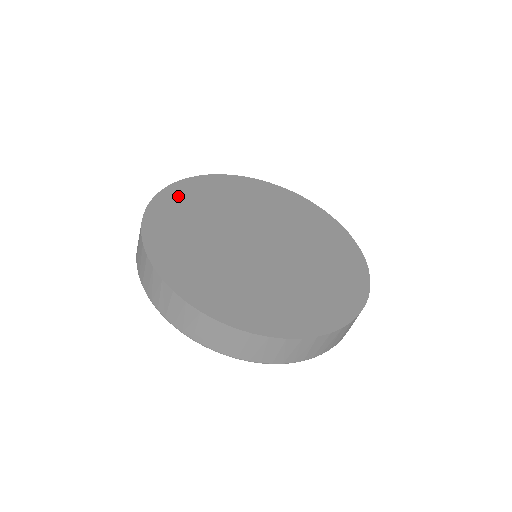
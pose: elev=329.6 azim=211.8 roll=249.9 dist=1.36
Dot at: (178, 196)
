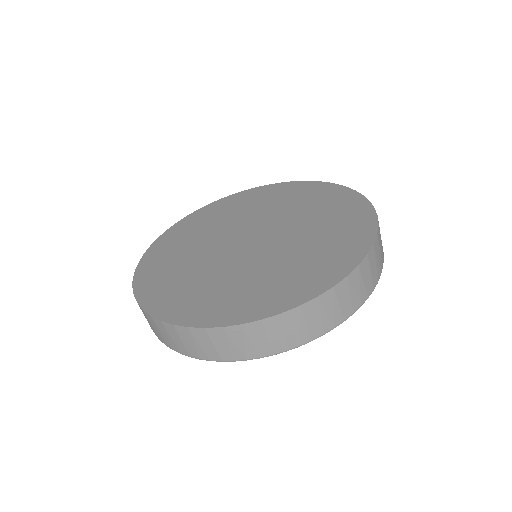
Dot at: (151, 283)
